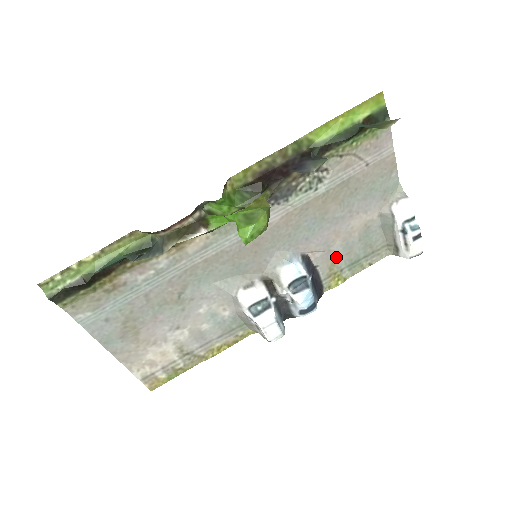
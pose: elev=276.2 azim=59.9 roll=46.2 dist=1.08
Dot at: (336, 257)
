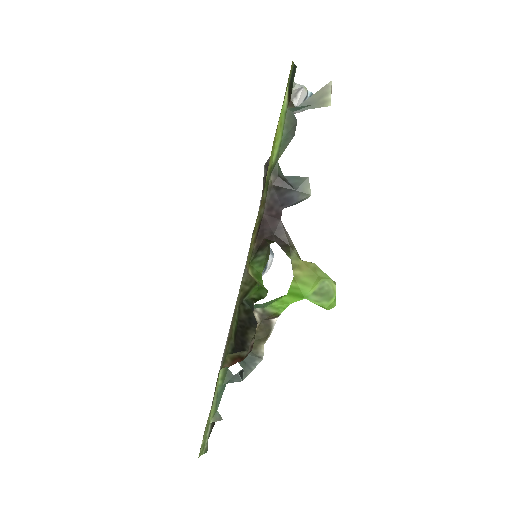
Dot at: occluded
